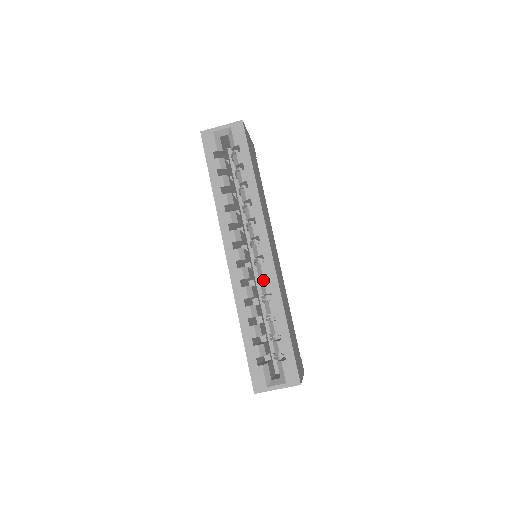
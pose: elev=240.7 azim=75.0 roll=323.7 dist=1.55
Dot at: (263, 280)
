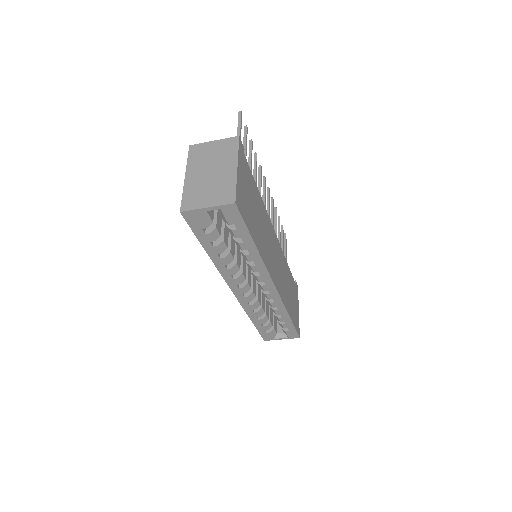
Dot at: occluded
